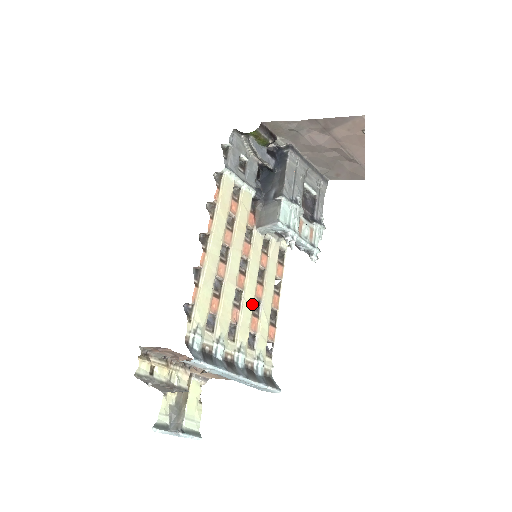
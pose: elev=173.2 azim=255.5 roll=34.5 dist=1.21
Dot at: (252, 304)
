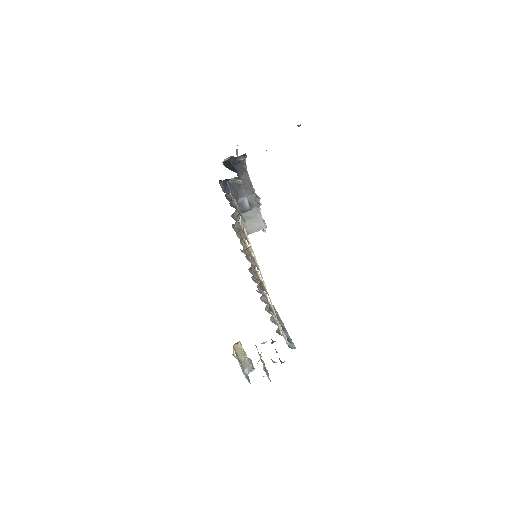
Dot at: occluded
